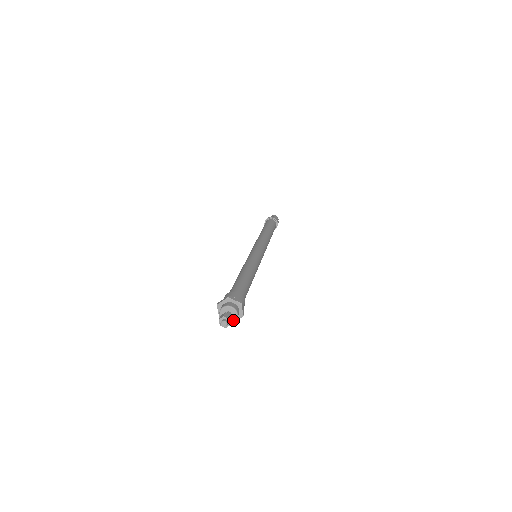
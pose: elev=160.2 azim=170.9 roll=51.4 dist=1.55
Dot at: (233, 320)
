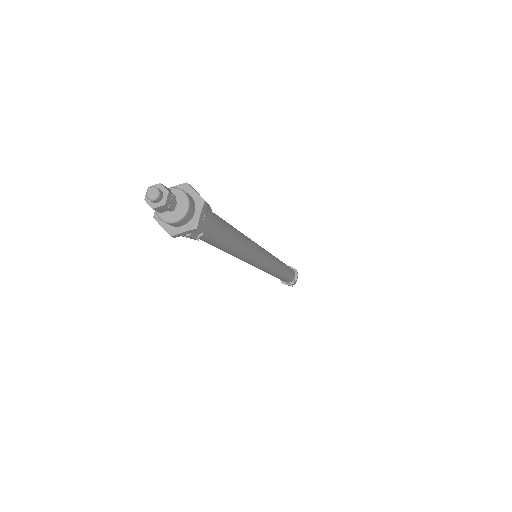
Dot at: (184, 208)
